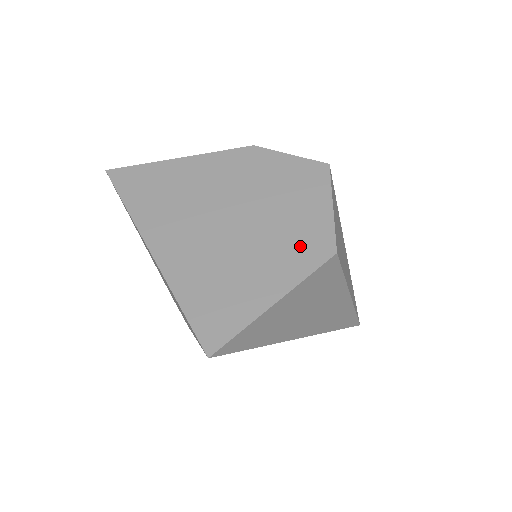
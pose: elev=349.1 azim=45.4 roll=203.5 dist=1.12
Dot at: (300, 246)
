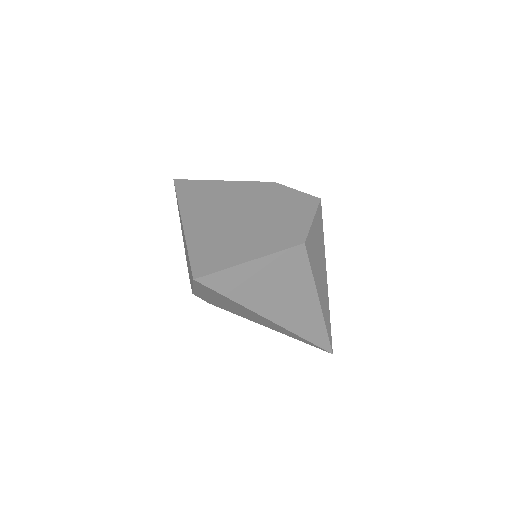
Dot at: (281, 235)
